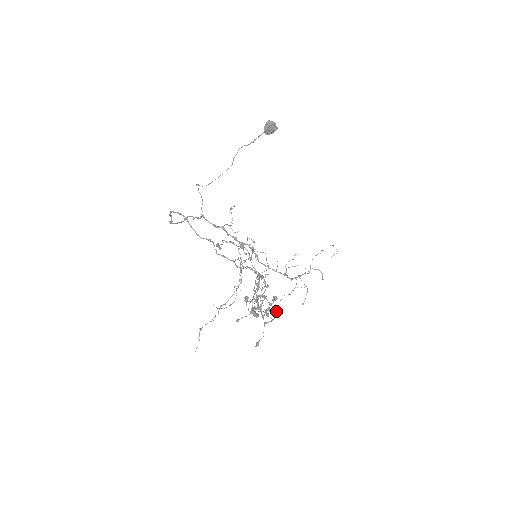
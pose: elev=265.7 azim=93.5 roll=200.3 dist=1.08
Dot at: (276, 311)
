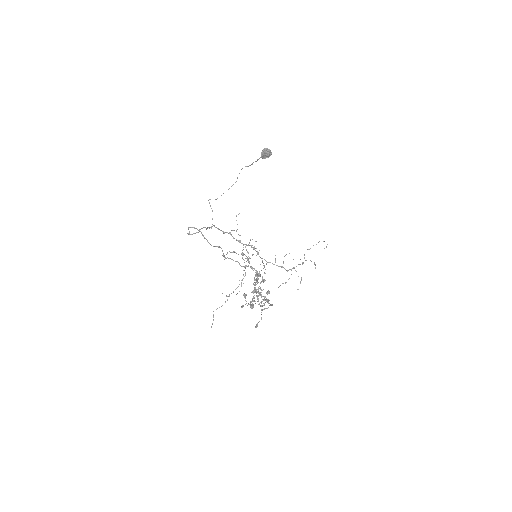
Dot at: (268, 303)
